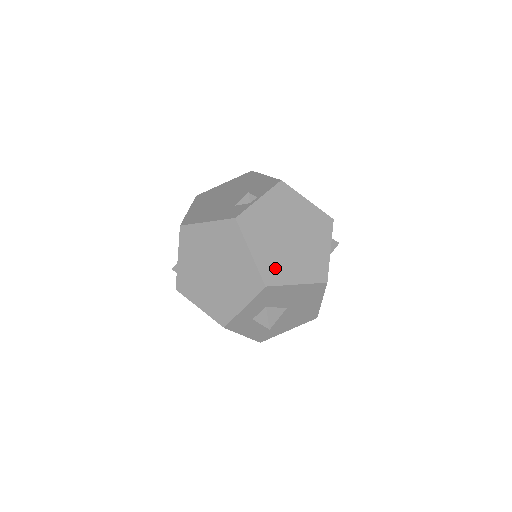
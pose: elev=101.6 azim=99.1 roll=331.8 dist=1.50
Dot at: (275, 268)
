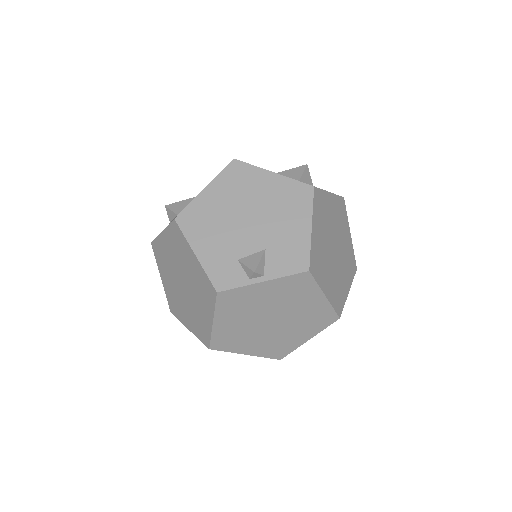
Dot at: (231, 339)
